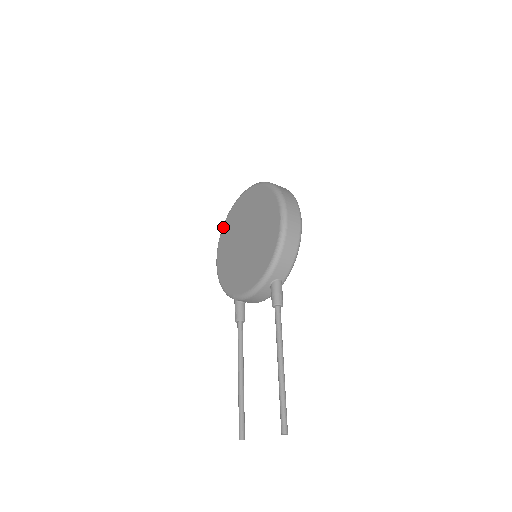
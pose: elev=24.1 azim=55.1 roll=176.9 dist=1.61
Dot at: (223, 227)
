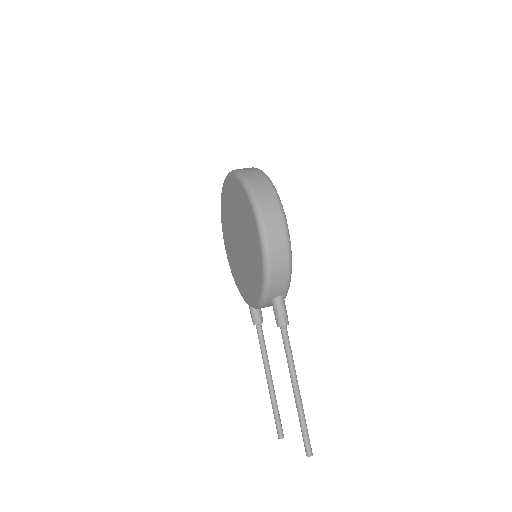
Dot at: (221, 211)
